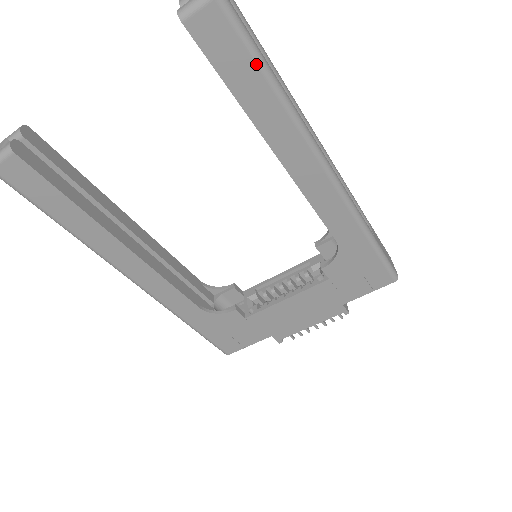
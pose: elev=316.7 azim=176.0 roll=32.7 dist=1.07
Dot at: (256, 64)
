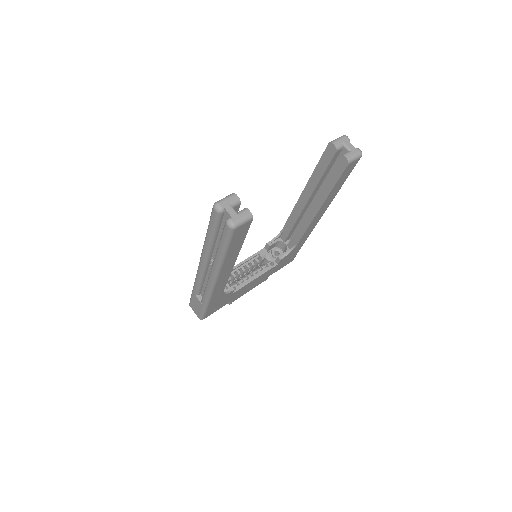
Dot at: occluded
